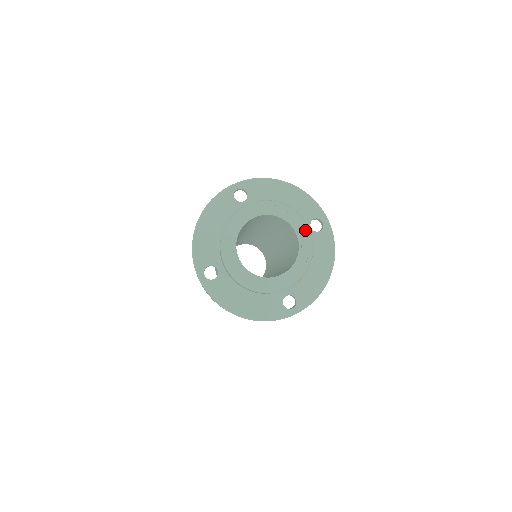
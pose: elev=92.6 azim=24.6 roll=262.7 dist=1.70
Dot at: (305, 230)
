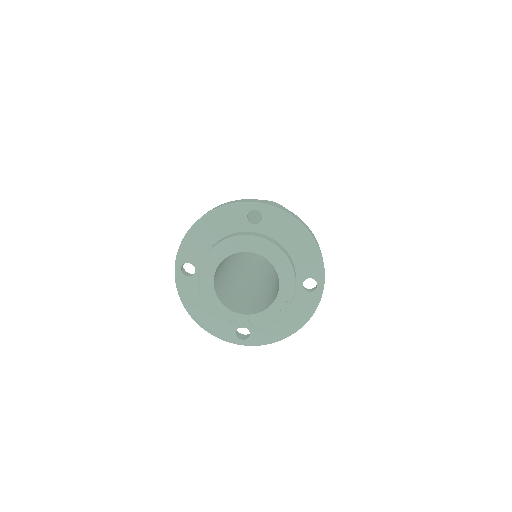
Dot at: (251, 242)
